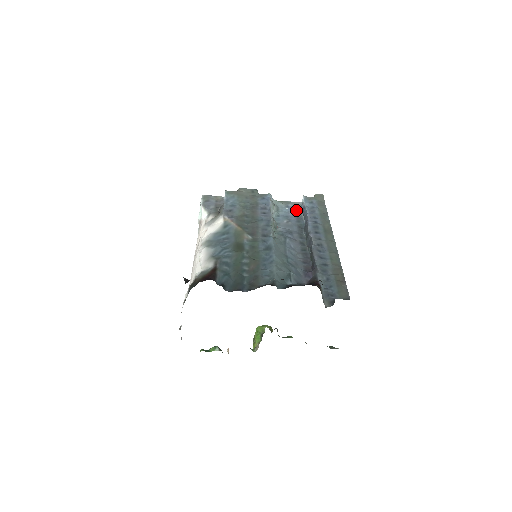
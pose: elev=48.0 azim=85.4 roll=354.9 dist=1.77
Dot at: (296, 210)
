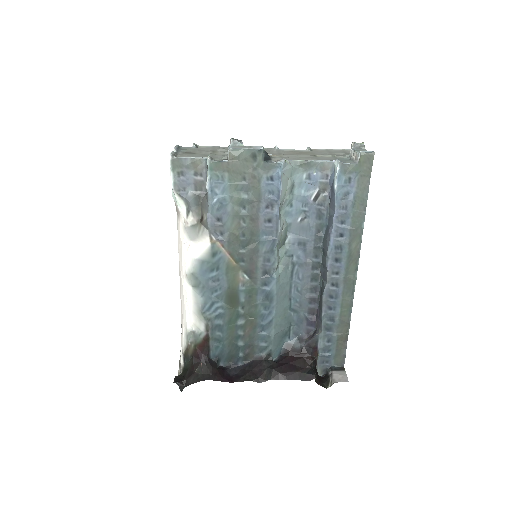
Dot at: (321, 187)
